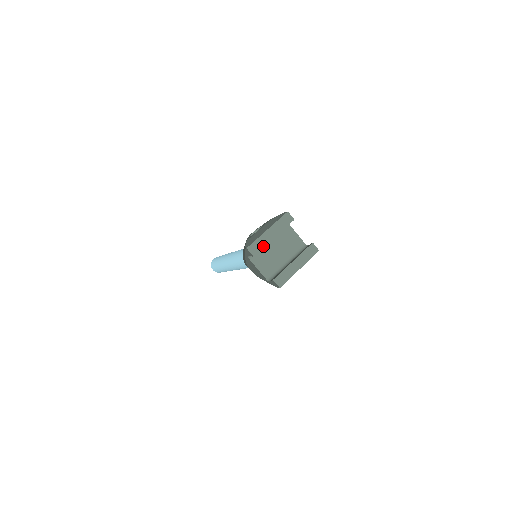
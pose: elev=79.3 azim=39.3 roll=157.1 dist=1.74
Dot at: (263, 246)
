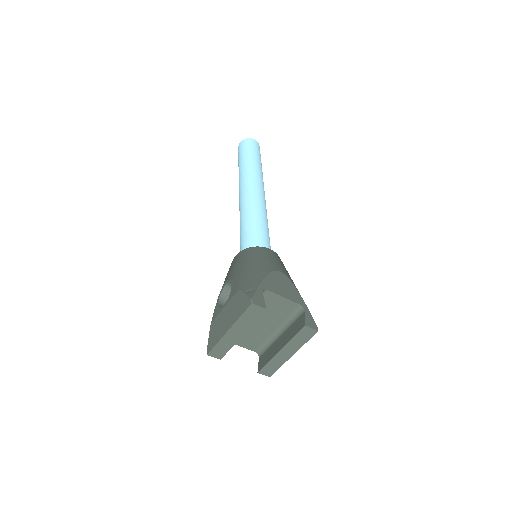
Dot at: (229, 347)
